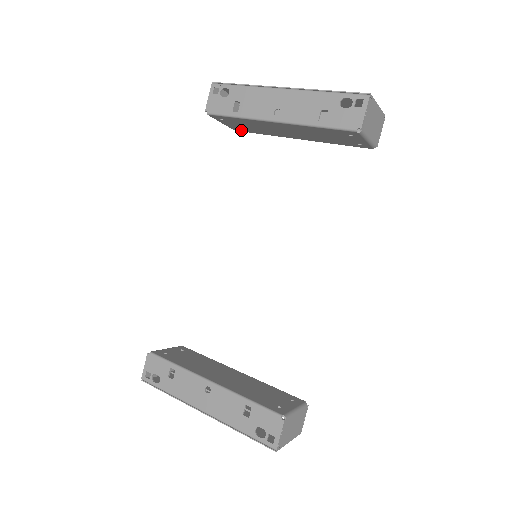
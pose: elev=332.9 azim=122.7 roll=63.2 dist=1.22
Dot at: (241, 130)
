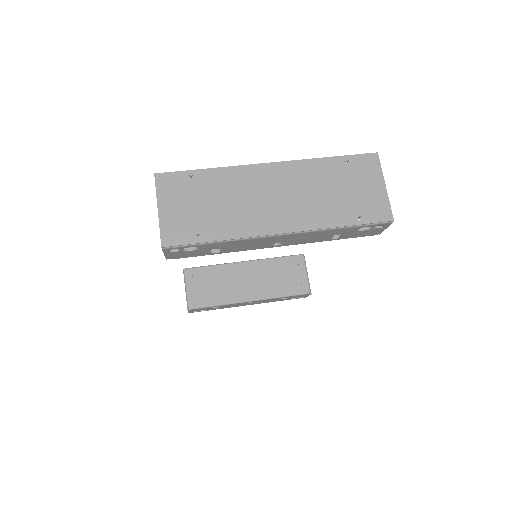
Dot at: occluded
